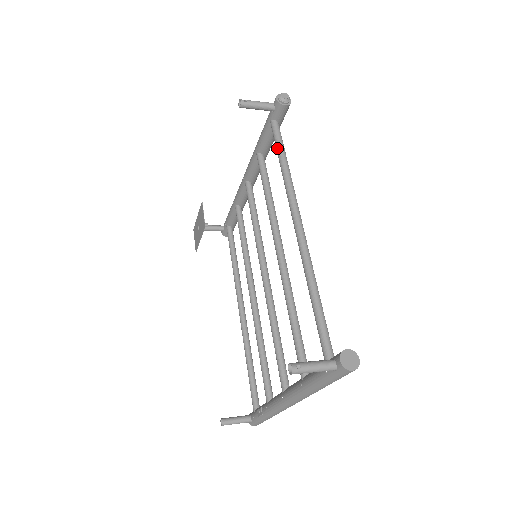
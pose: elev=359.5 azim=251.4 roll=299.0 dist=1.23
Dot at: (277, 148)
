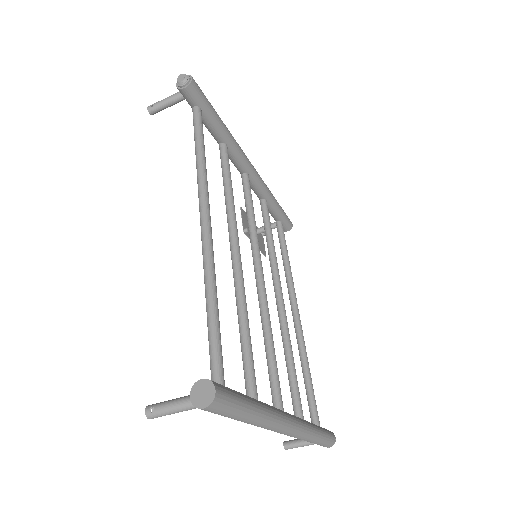
Dot at: (194, 138)
